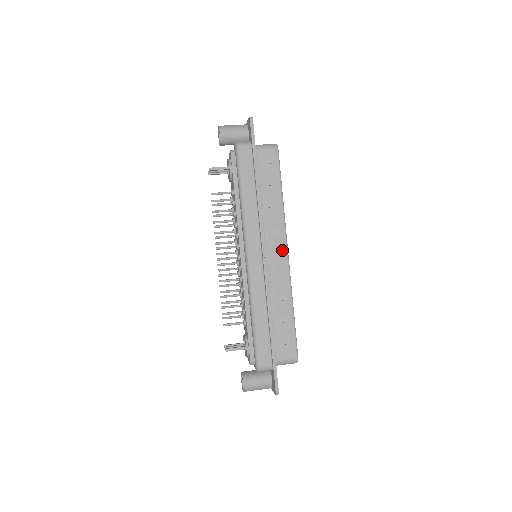
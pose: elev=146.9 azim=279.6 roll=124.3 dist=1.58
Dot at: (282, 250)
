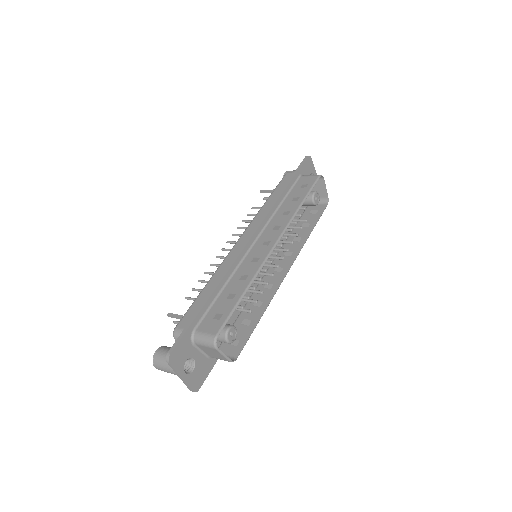
Dot at: (272, 241)
